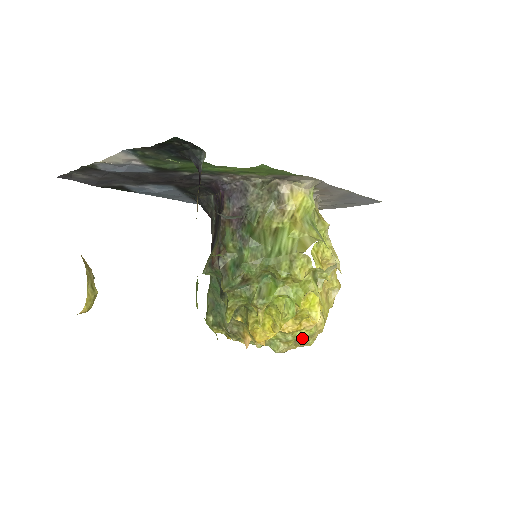
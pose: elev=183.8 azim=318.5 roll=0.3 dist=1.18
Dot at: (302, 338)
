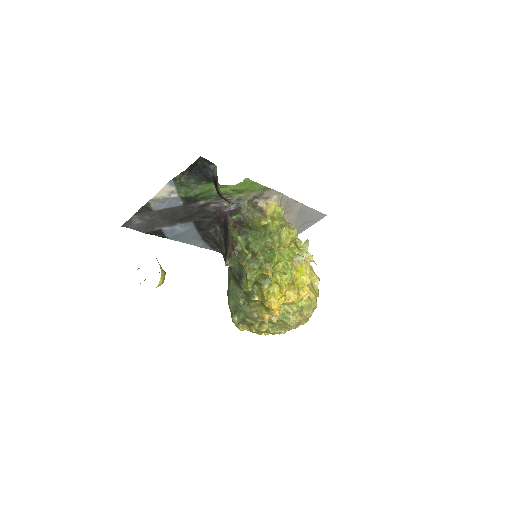
Dot at: (303, 308)
